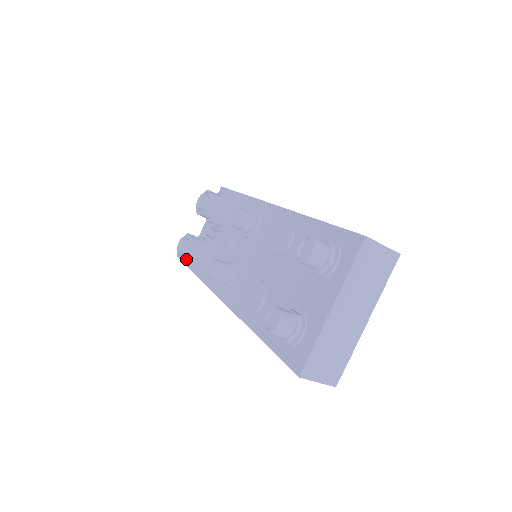
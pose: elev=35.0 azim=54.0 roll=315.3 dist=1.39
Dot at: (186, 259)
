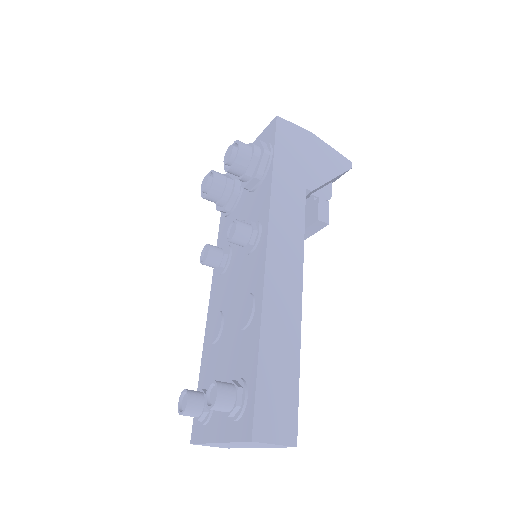
Dot at: occluded
